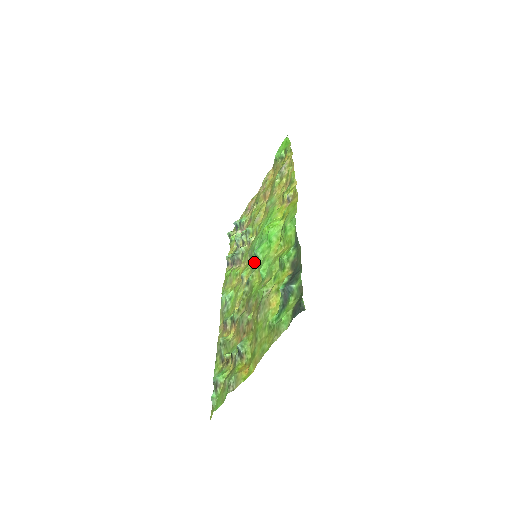
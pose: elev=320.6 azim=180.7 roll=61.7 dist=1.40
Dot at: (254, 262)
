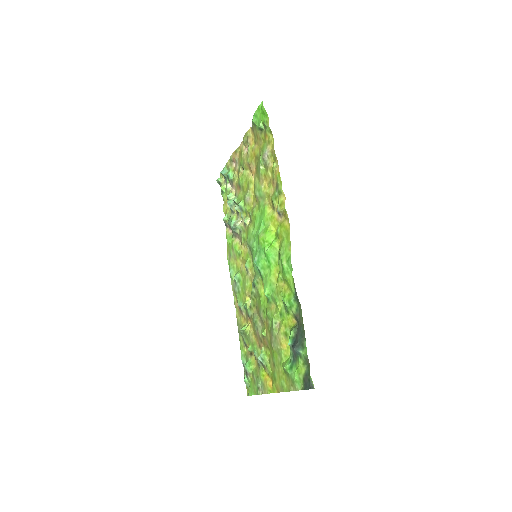
Dot at: (256, 268)
